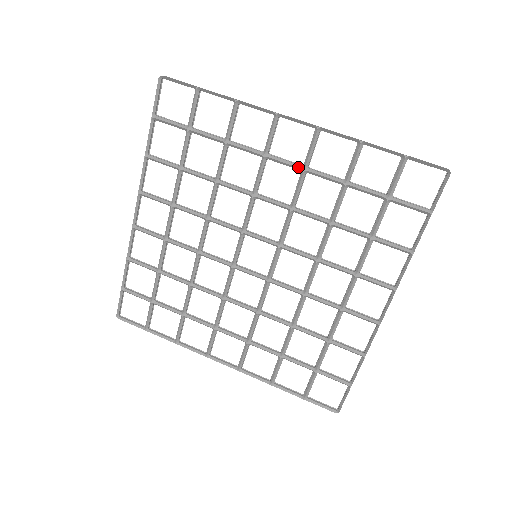
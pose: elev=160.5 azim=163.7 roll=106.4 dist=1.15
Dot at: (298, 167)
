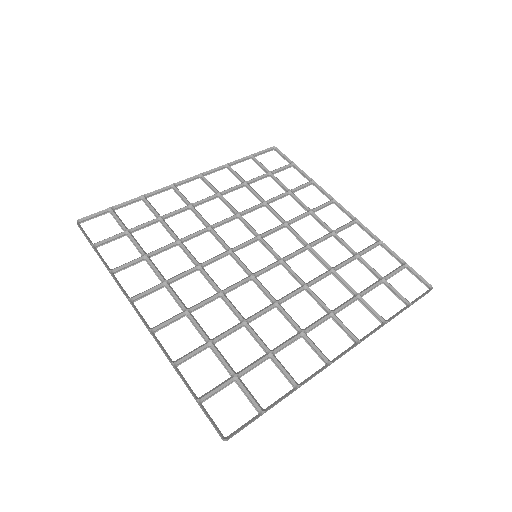
Dot at: (330, 228)
